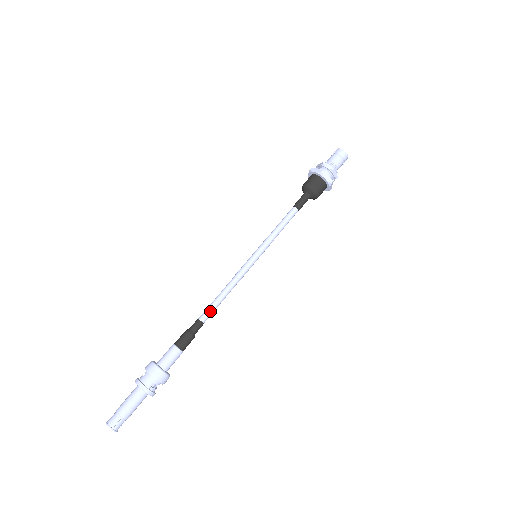
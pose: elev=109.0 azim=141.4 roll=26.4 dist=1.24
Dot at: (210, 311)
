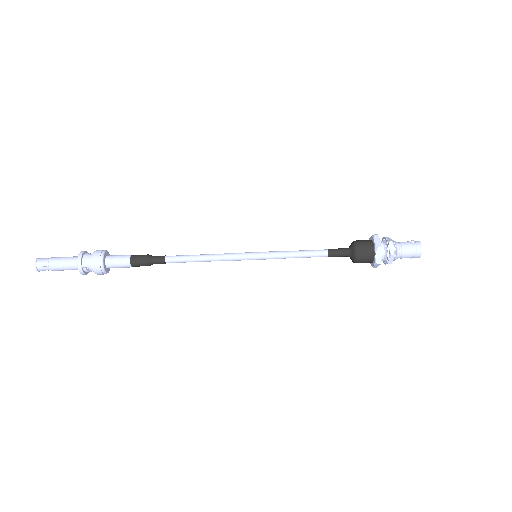
Dot at: (179, 260)
